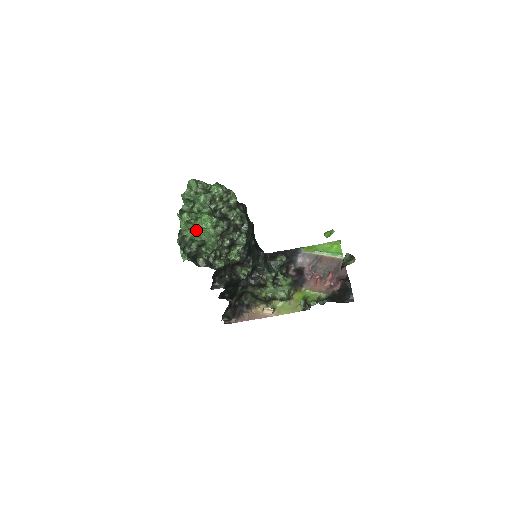
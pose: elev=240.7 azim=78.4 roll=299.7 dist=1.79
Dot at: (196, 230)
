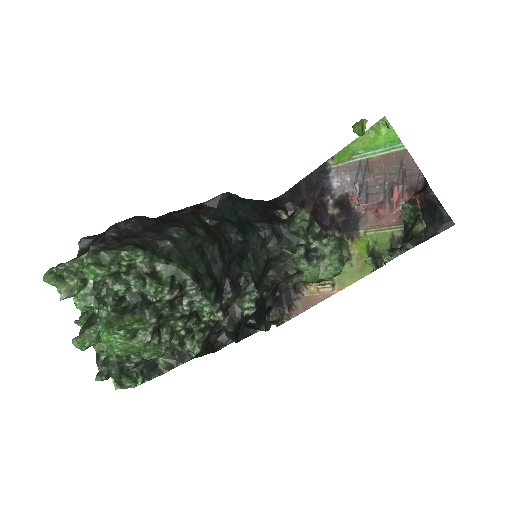
Dot at: occluded
